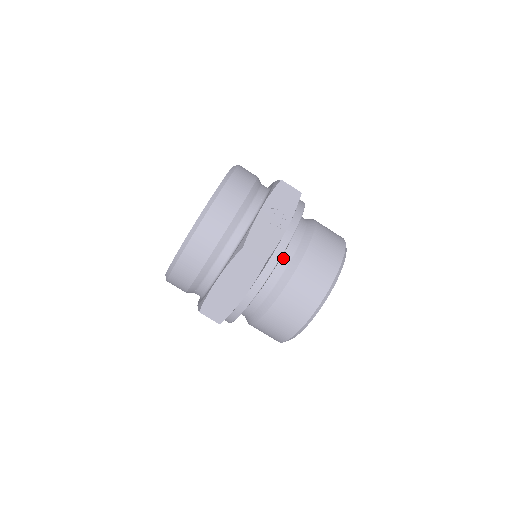
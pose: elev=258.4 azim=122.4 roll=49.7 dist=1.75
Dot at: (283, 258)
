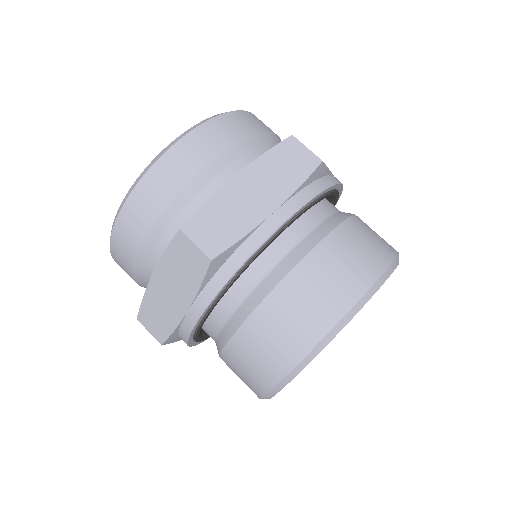
Dot at: (326, 206)
